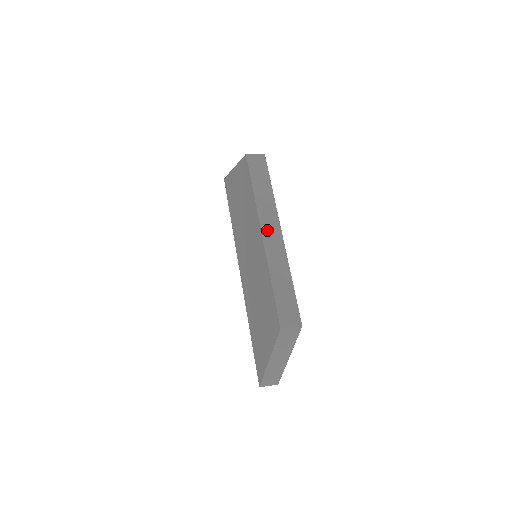
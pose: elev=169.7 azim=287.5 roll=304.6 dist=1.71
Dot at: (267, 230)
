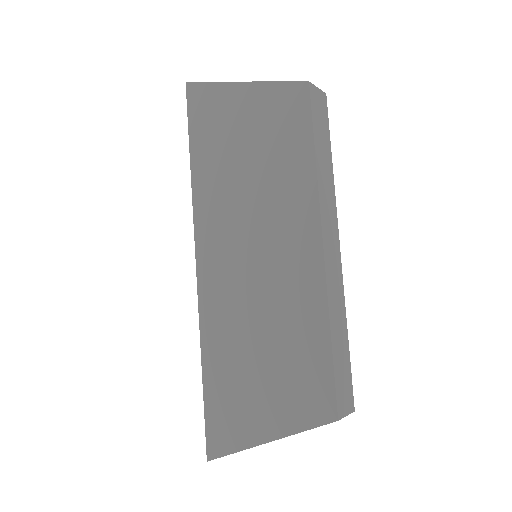
Dot at: (328, 238)
